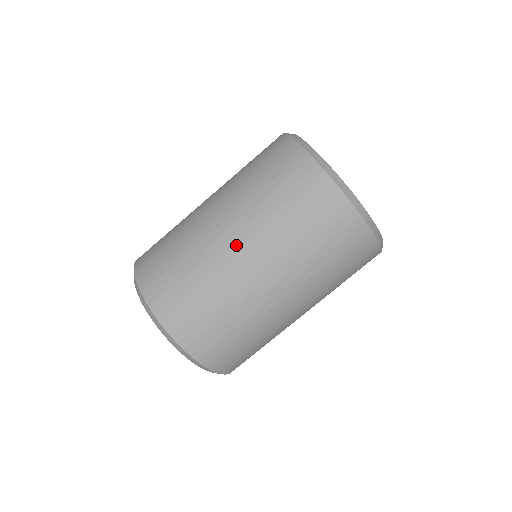
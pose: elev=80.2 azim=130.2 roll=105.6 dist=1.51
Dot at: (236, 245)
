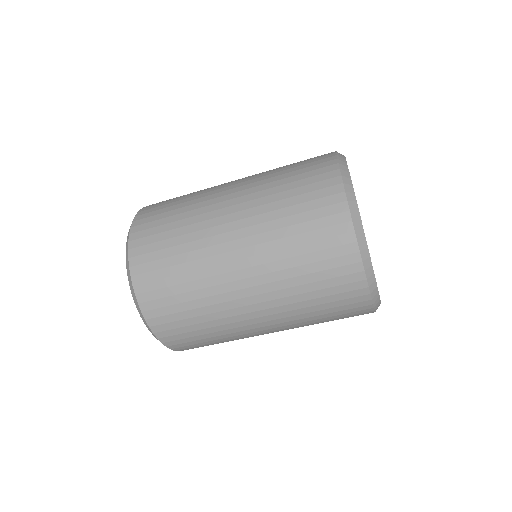
Dot at: (254, 312)
